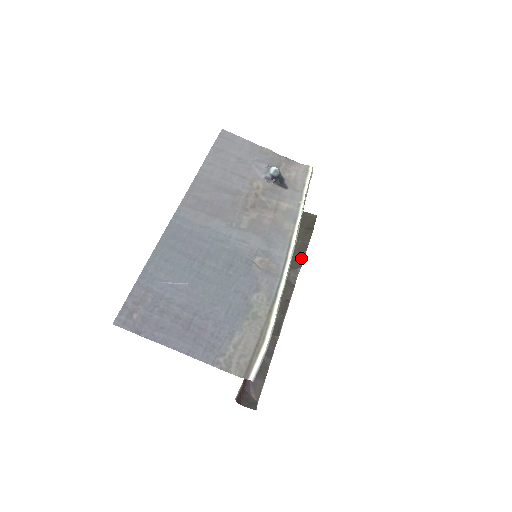
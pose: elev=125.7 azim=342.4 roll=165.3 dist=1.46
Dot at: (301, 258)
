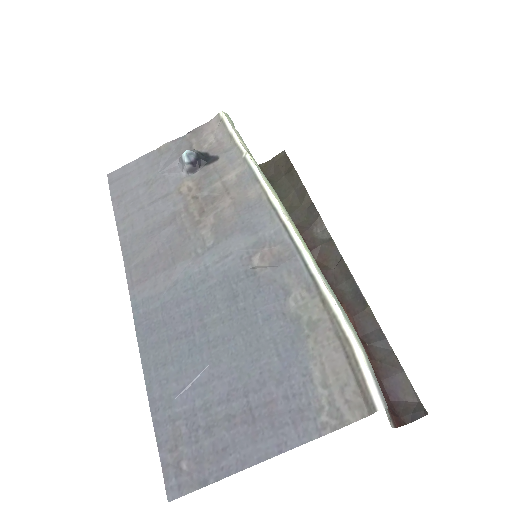
Dot at: (310, 206)
